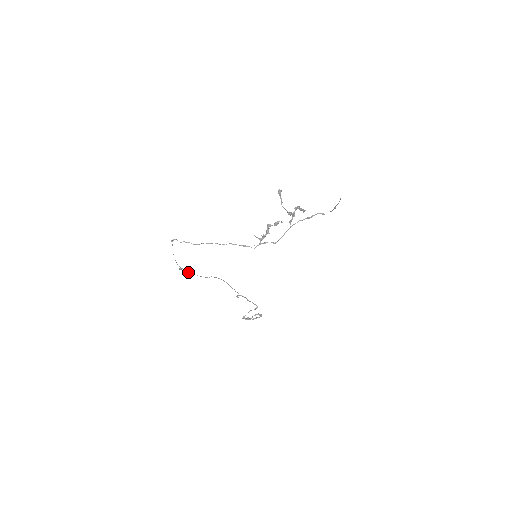
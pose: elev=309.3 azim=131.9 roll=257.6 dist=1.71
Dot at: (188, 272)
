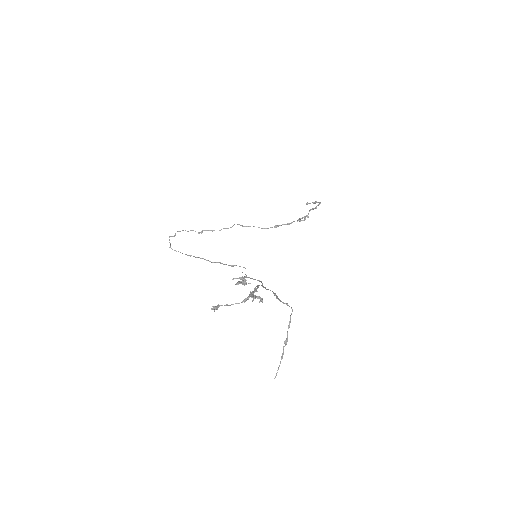
Dot at: occluded
